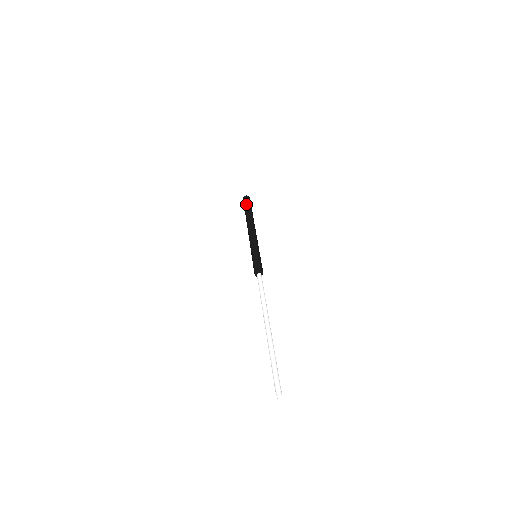
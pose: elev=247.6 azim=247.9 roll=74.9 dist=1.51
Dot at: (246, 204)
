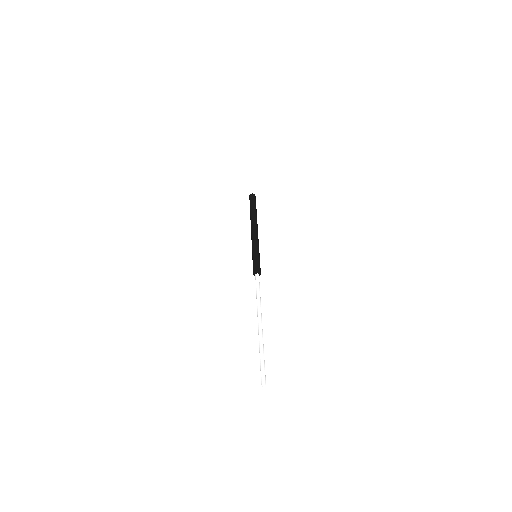
Dot at: (253, 202)
